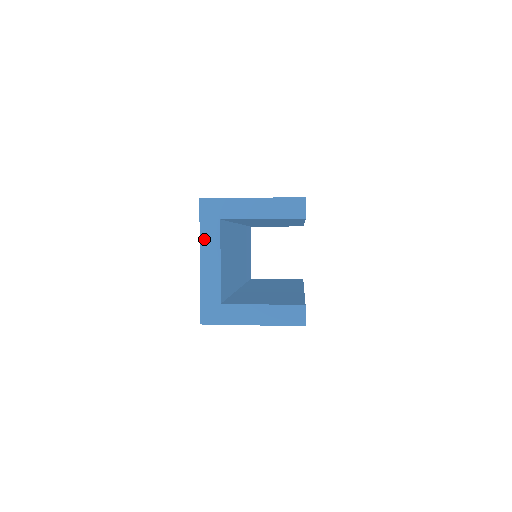
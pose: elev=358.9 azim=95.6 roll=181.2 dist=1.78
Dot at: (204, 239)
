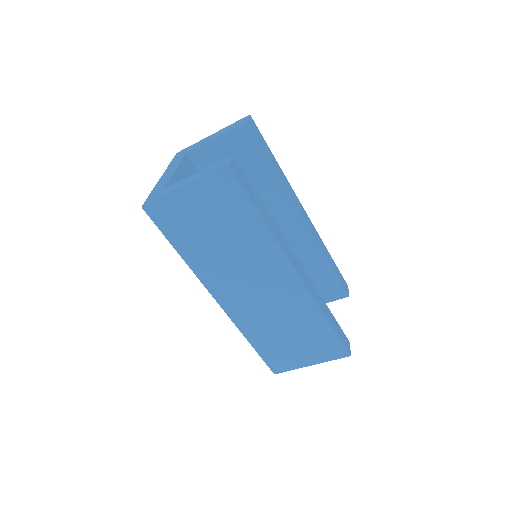
Dot at: (170, 166)
